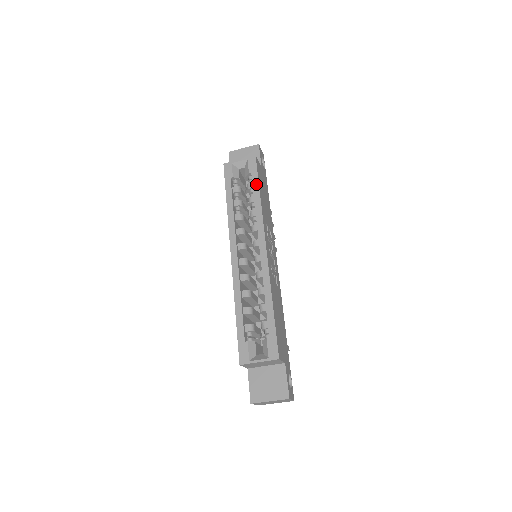
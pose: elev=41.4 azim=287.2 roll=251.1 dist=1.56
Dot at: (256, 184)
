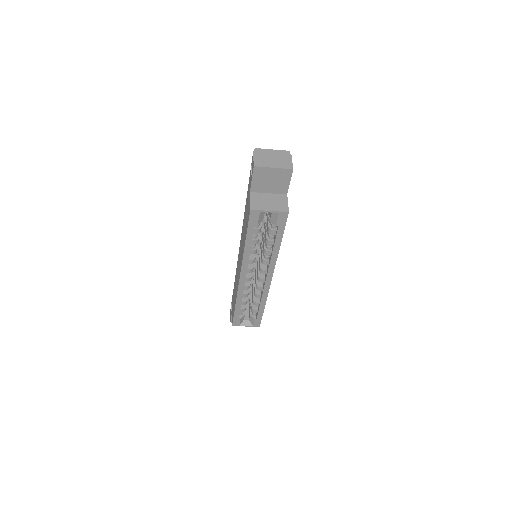
Dot at: (280, 237)
